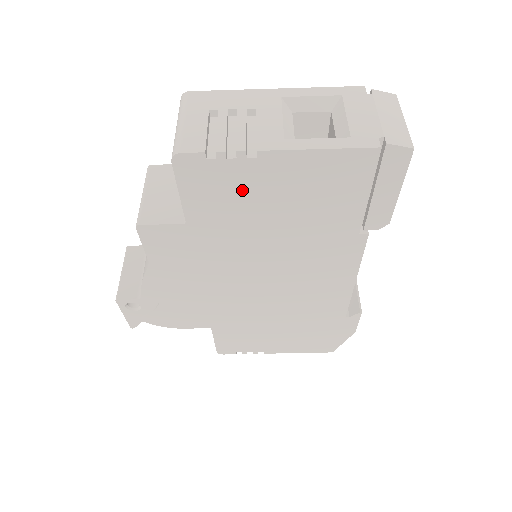
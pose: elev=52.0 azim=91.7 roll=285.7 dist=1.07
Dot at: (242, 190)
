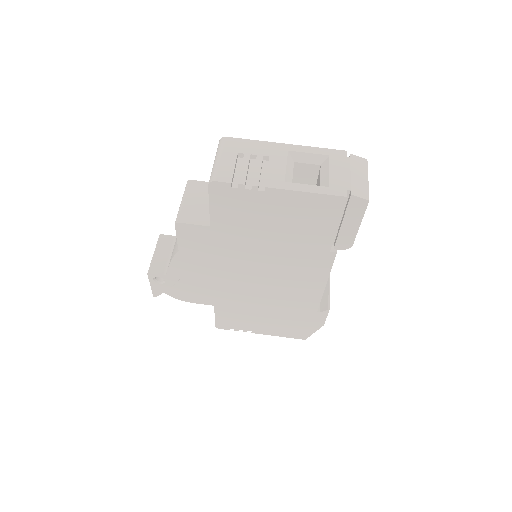
Dot at: (252, 210)
